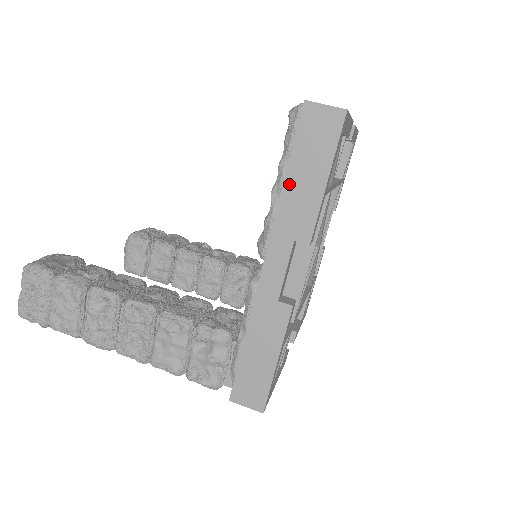
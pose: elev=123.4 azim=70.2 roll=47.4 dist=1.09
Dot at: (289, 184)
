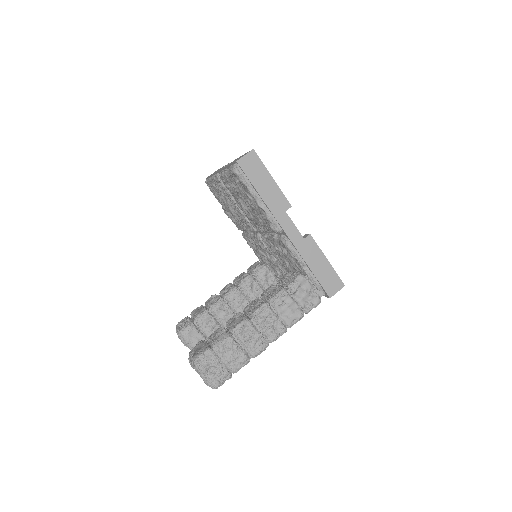
Dot at: (262, 194)
